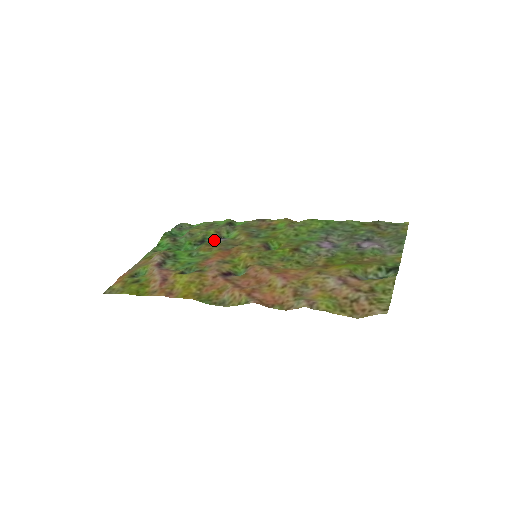
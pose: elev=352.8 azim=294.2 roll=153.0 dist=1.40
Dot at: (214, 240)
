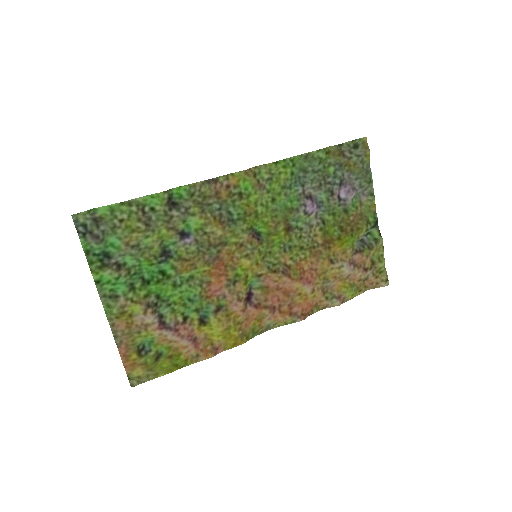
Dot at: (181, 246)
